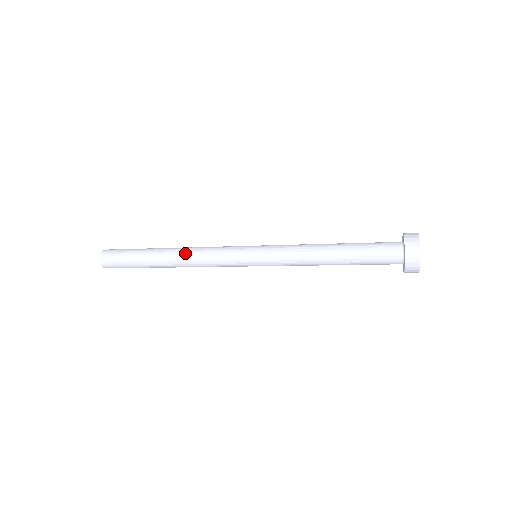
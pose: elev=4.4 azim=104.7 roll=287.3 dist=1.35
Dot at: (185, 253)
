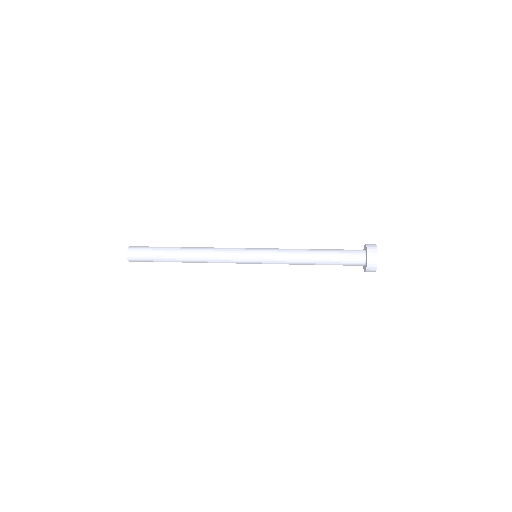
Dot at: (201, 249)
